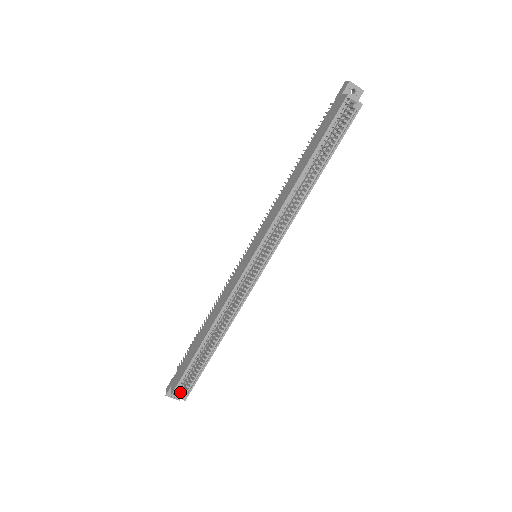
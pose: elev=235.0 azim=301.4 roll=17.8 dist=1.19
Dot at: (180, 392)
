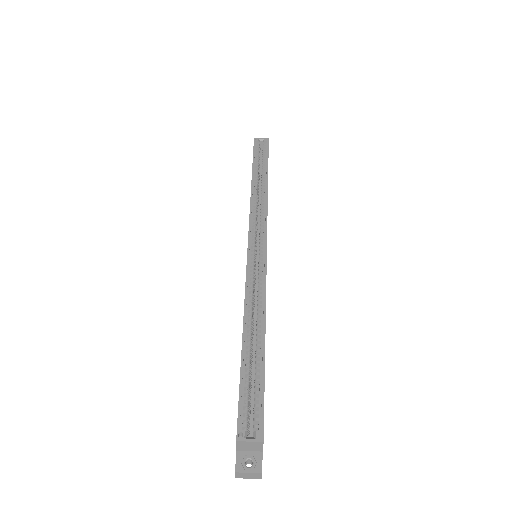
Dot at: (250, 439)
